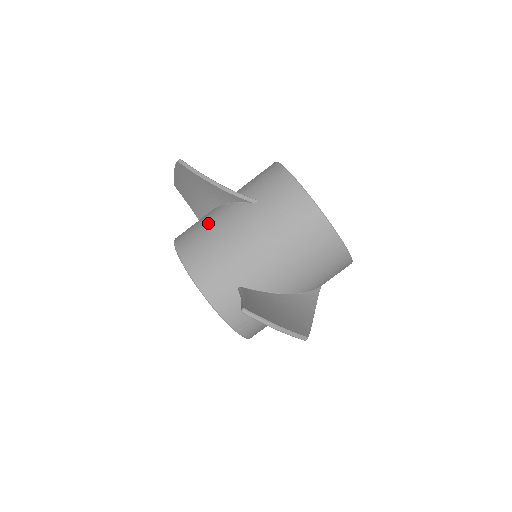
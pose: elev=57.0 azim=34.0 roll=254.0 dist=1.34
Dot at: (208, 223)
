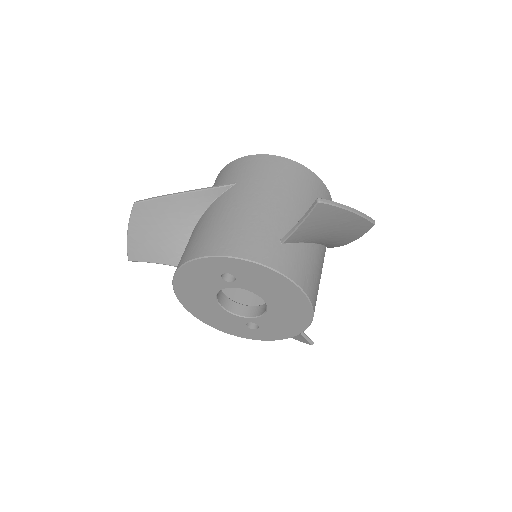
Dot at: (204, 225)
